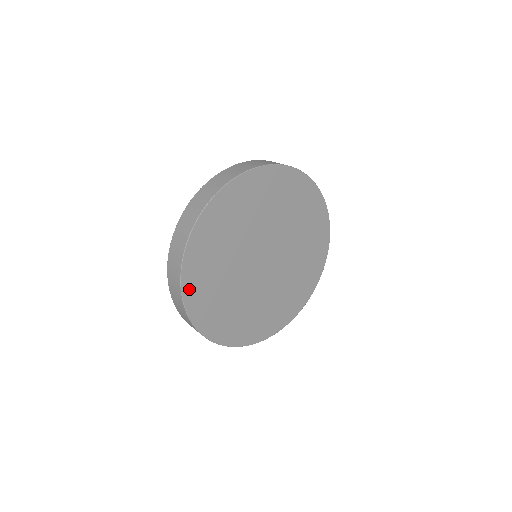
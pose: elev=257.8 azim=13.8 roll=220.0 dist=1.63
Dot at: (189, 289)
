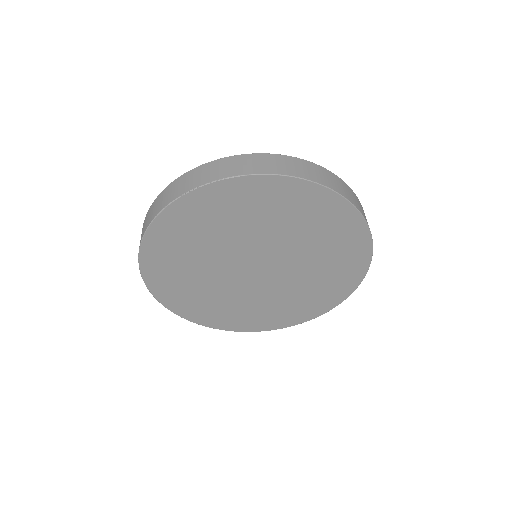
Dot at: (170, 302)
